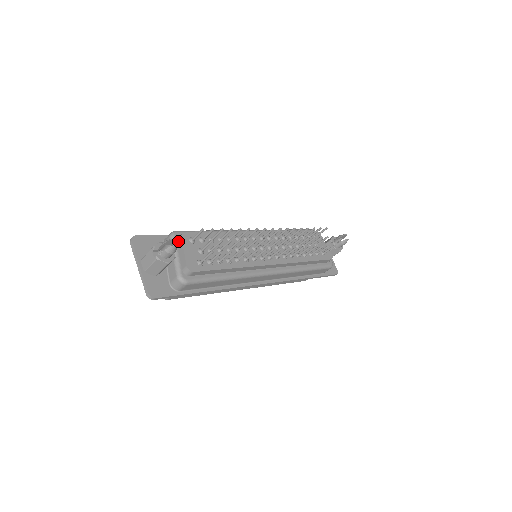
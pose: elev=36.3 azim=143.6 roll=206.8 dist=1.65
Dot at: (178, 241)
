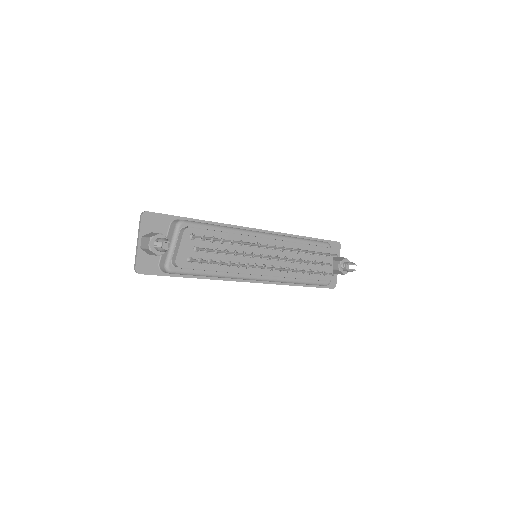
Dot at: (181, 232)
